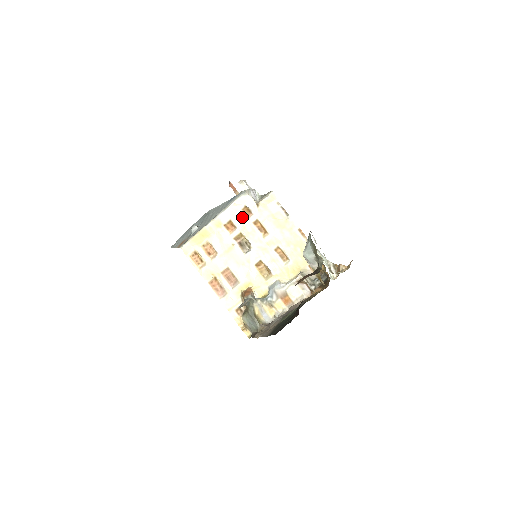
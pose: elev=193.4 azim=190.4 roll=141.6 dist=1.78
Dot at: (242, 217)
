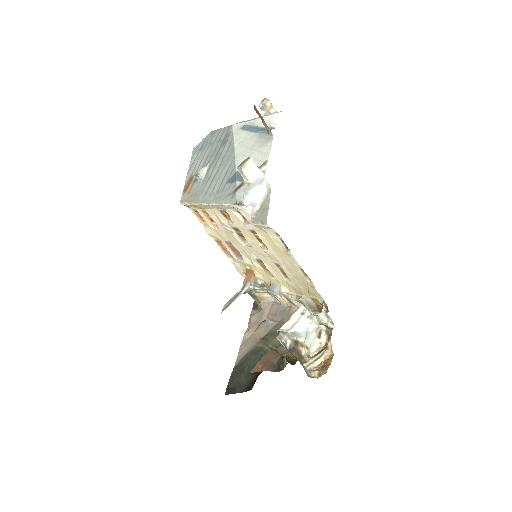
Dot at: (238, 218)
